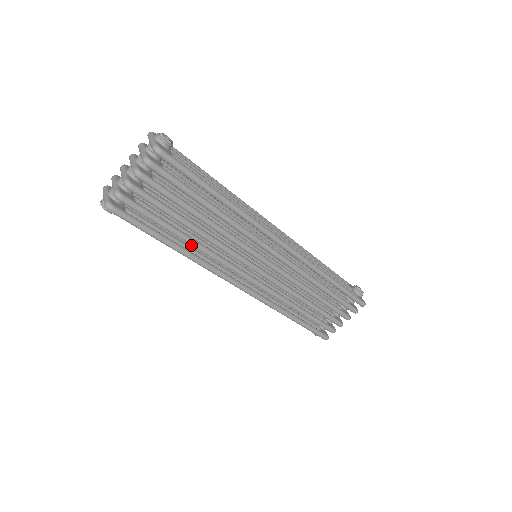
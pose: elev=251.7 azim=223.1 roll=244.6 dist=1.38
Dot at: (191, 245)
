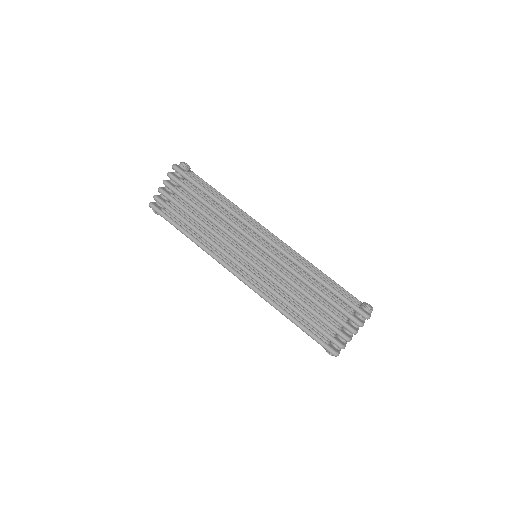
Dot at: (198, 234)
